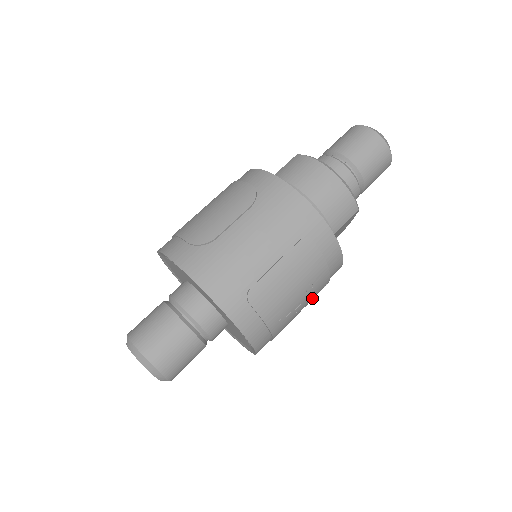
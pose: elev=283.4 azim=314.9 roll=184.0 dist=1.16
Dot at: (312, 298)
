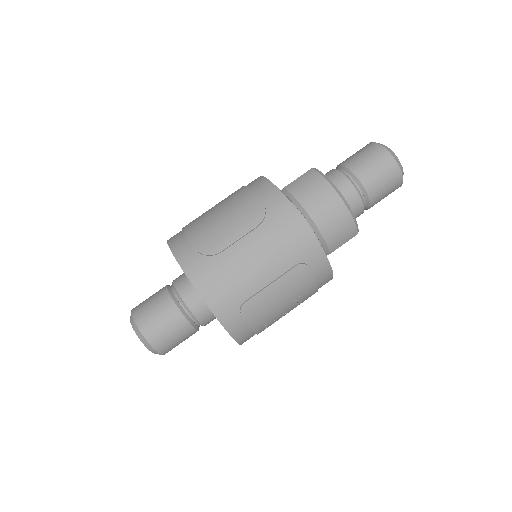
Dot at: occluded
